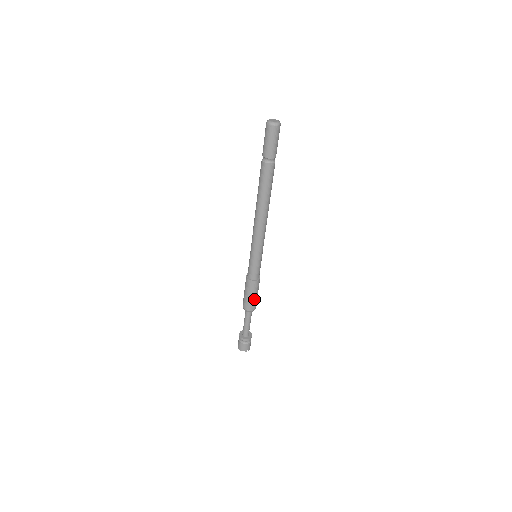
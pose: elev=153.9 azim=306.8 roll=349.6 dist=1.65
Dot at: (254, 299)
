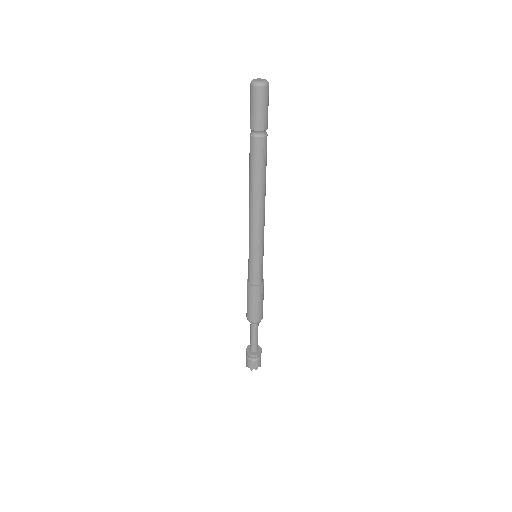
Dot at: (254, 309)
